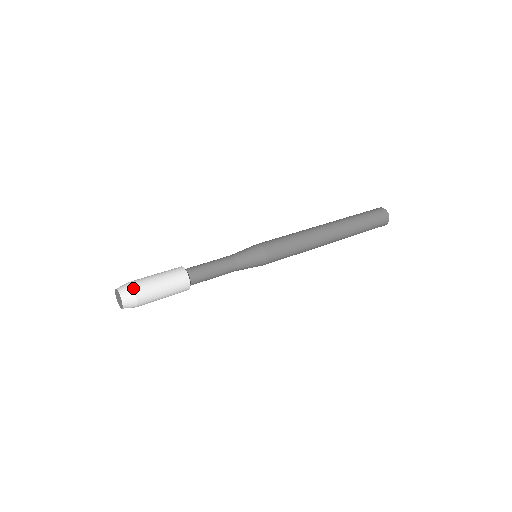
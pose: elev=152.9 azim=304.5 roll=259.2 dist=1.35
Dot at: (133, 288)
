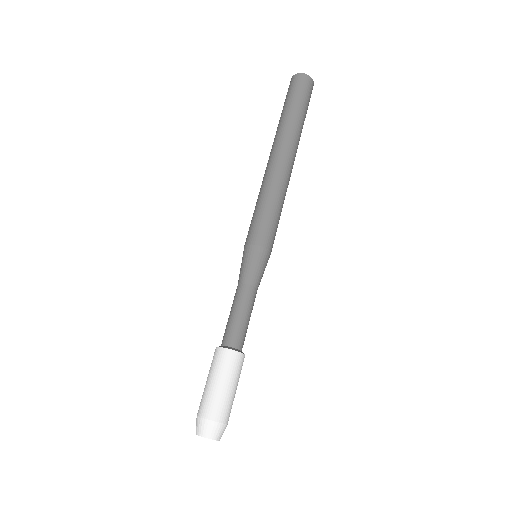
Dot at: (209, 420)
